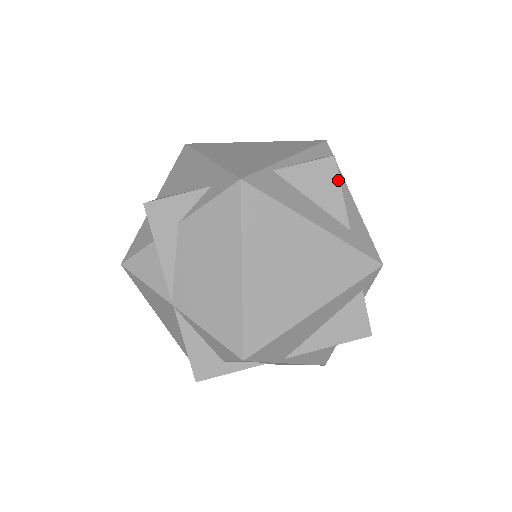
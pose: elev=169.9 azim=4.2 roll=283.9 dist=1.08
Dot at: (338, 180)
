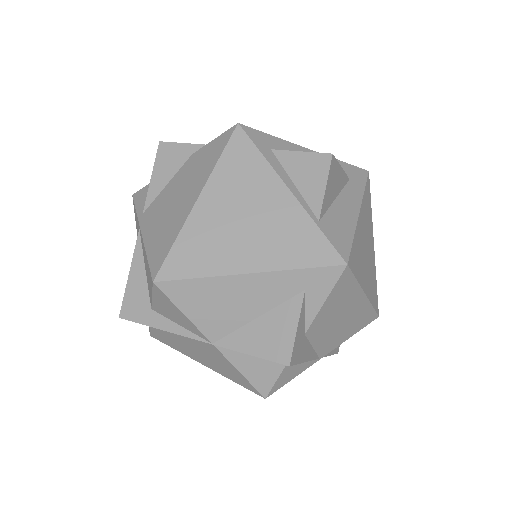
Dot at: (338, 165)
